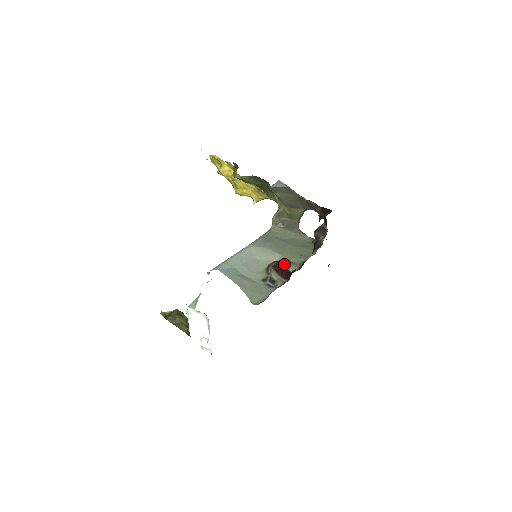
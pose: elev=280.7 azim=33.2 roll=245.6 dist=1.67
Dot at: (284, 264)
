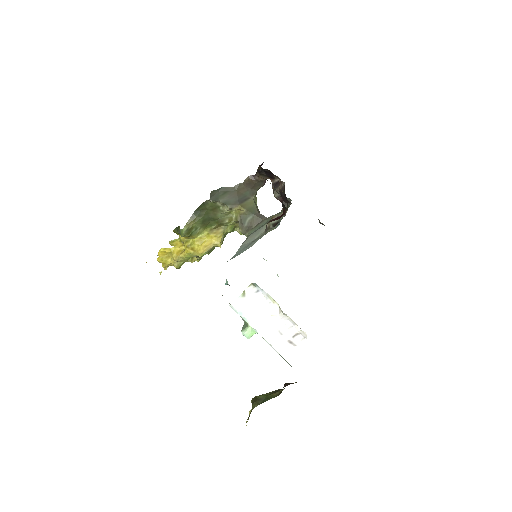
Dot at: (274, 218)
